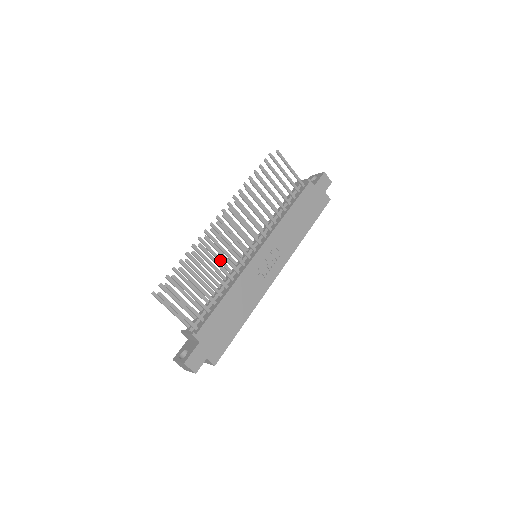
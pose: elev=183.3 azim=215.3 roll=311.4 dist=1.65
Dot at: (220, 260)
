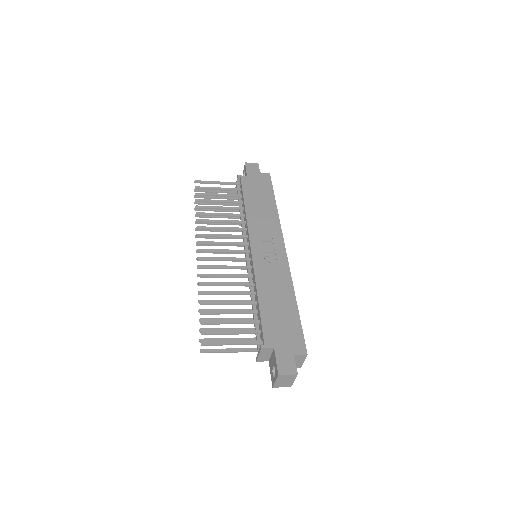
Dot at: occluded
